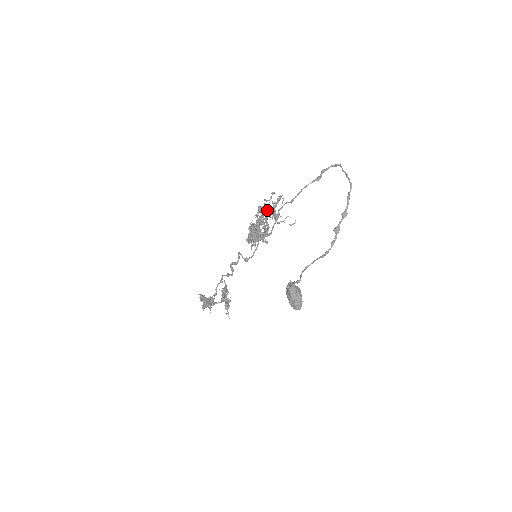
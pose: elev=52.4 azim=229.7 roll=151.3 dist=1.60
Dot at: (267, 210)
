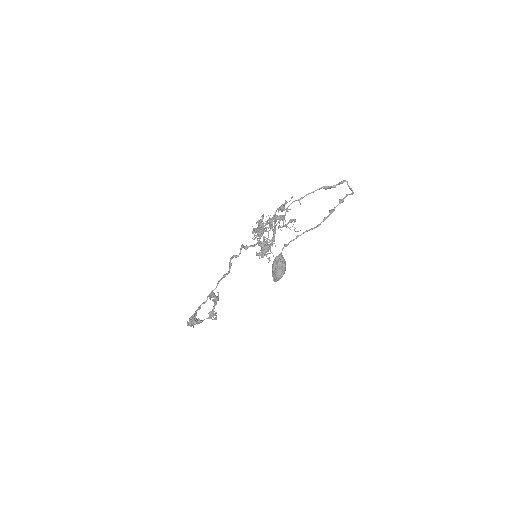
Dot at: (278, 209)
